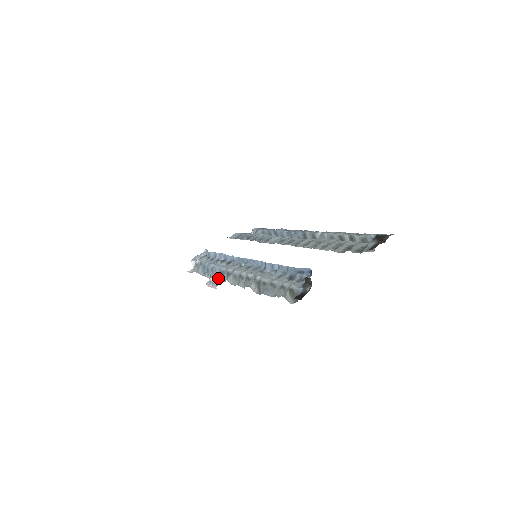
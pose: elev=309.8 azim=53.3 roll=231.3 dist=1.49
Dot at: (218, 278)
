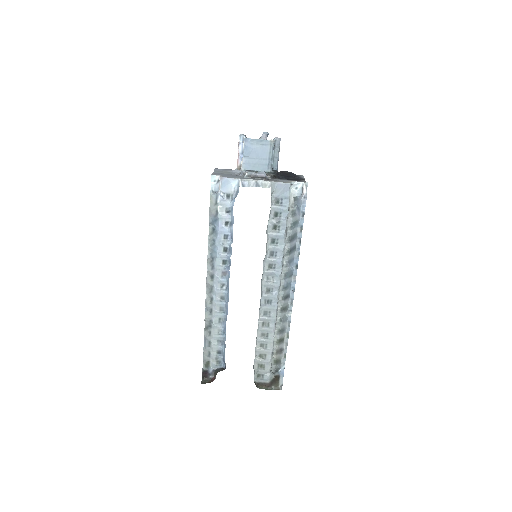
Dot at: (209, 260)
